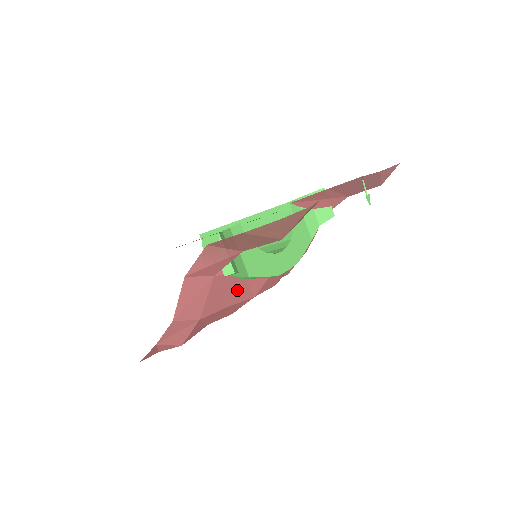
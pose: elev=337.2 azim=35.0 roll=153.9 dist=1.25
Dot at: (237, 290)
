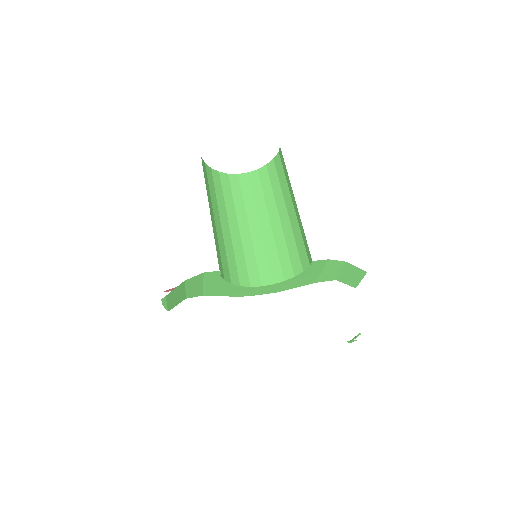
Dot at: occluded
